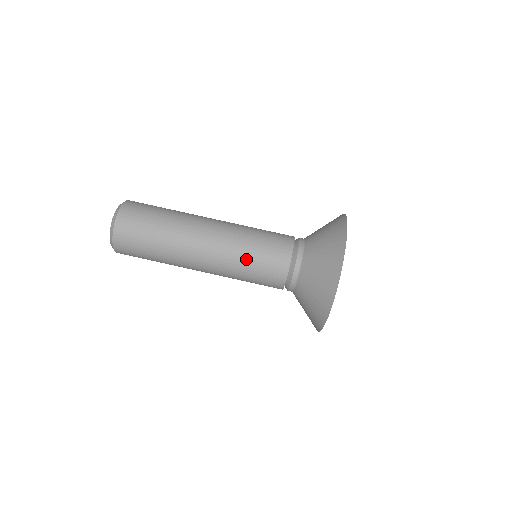
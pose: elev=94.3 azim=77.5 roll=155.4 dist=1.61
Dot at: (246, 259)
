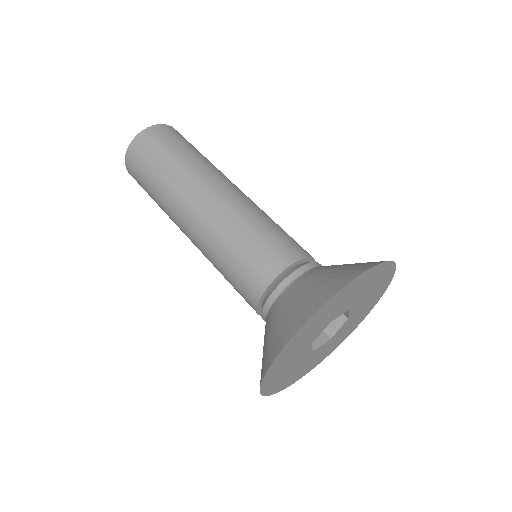
Dot at: (253, 224)
